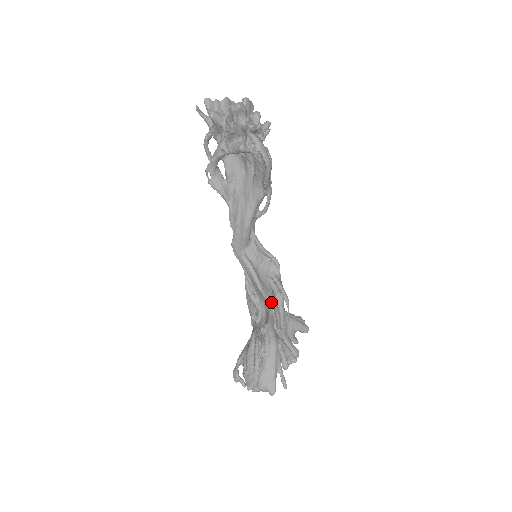
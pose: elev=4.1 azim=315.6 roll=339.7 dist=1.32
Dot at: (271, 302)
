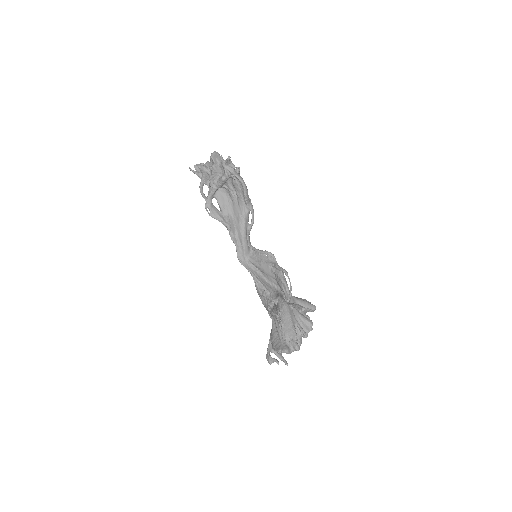
Dot at: (277, 287)
